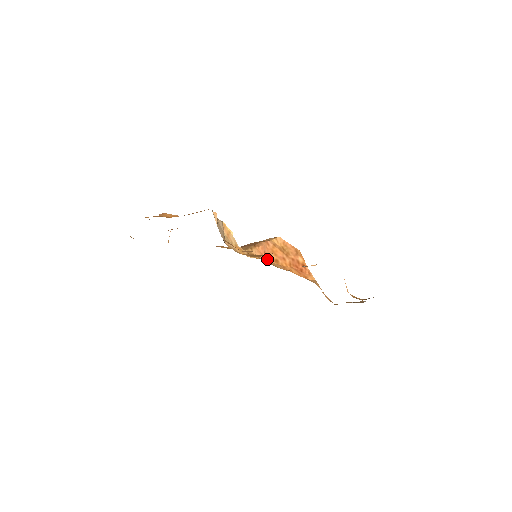
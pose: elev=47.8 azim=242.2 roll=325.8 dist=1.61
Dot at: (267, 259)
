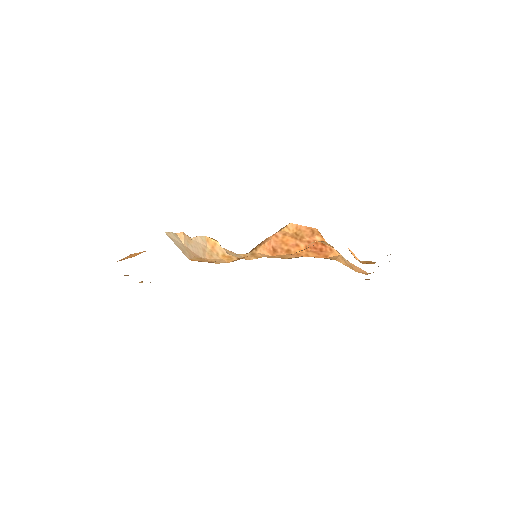
Dot at: (276, 253)
